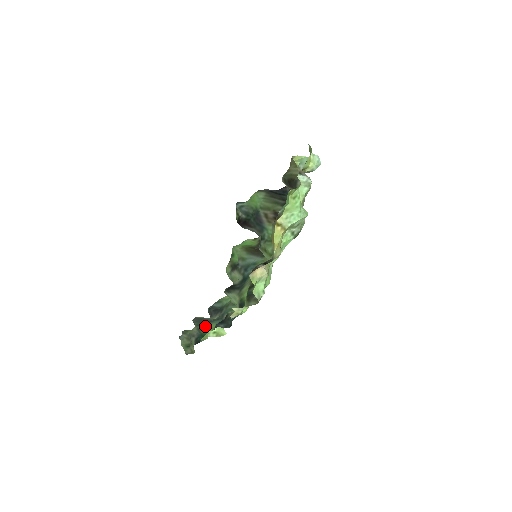
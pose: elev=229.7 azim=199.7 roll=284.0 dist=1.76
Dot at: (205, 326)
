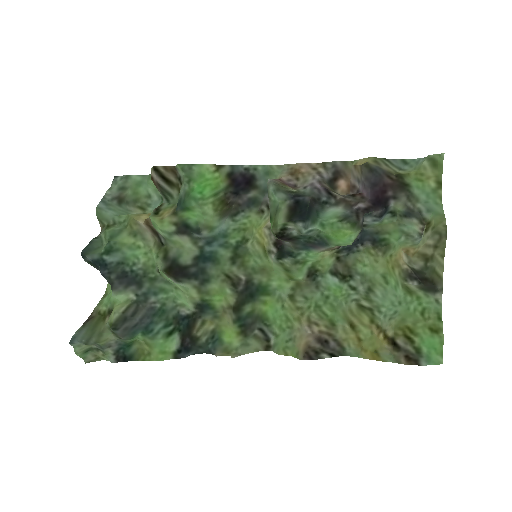
Dot at: (137, 336)
